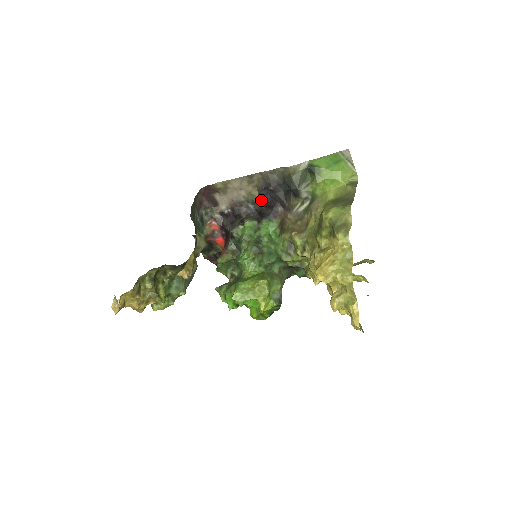
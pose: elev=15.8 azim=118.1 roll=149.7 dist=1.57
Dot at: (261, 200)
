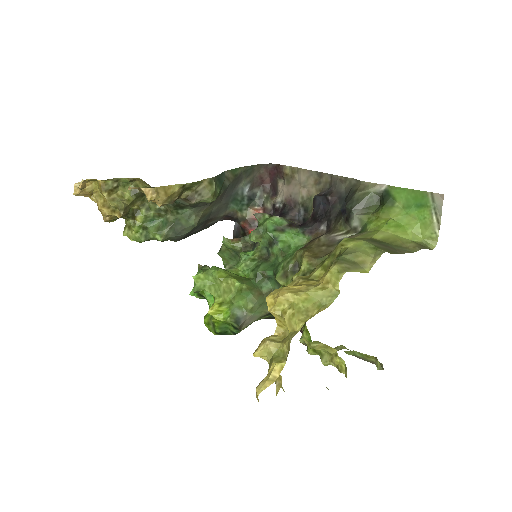
Dot at: (314, 208)
